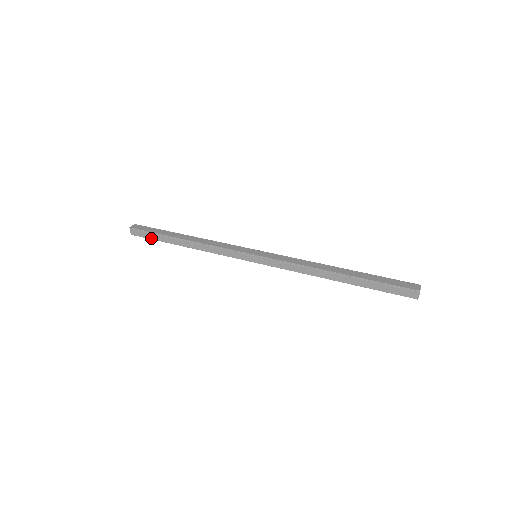
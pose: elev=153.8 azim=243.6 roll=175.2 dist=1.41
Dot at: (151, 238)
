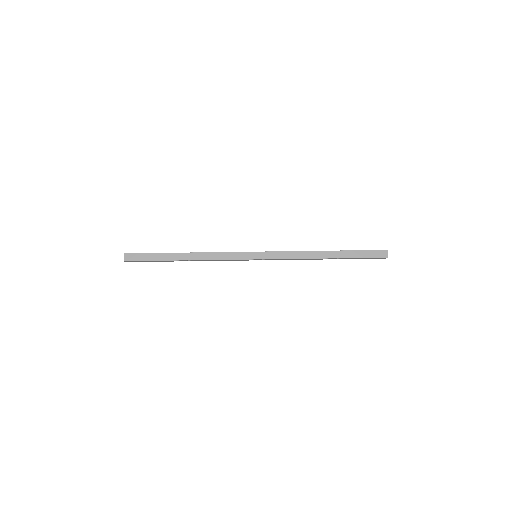
Dot at: occluded
